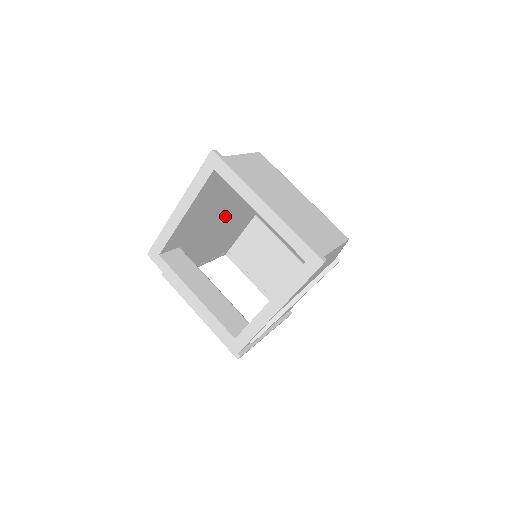
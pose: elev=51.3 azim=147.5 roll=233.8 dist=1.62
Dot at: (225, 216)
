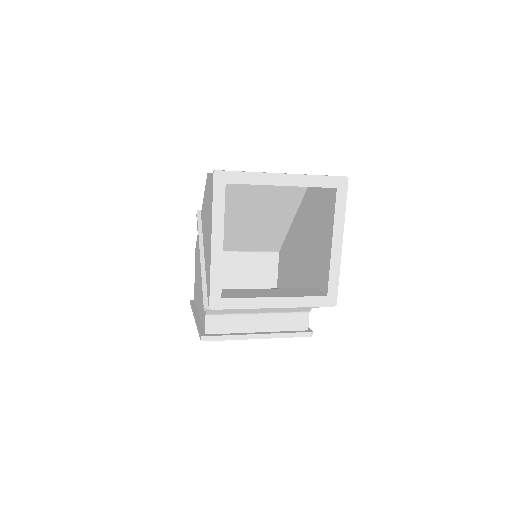
Dot at: occluded
